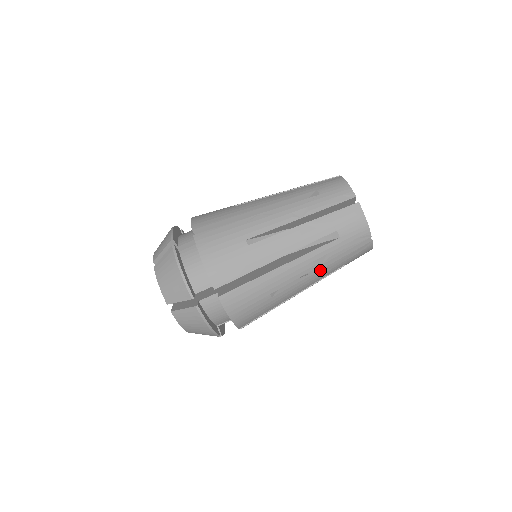
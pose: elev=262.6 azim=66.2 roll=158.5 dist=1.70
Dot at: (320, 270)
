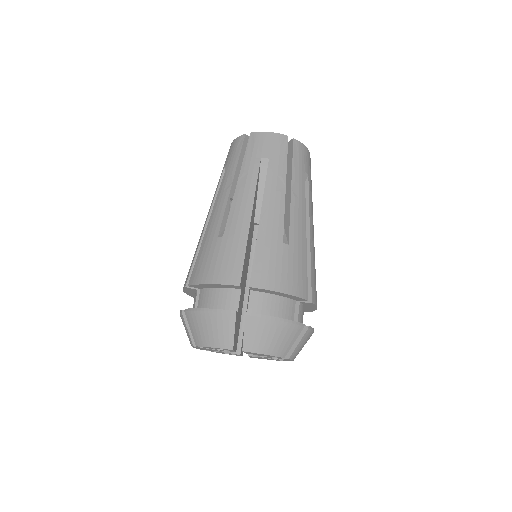
Dot at: occluded
